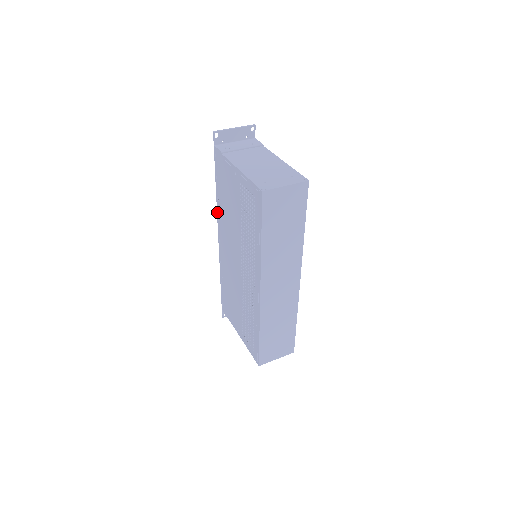
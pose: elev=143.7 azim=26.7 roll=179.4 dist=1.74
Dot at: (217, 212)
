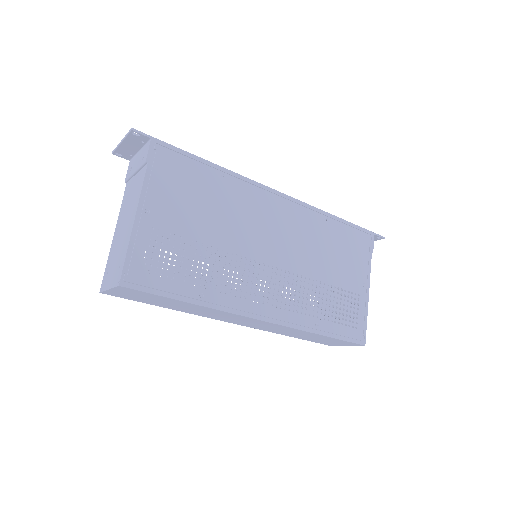
Dot at: occluded
